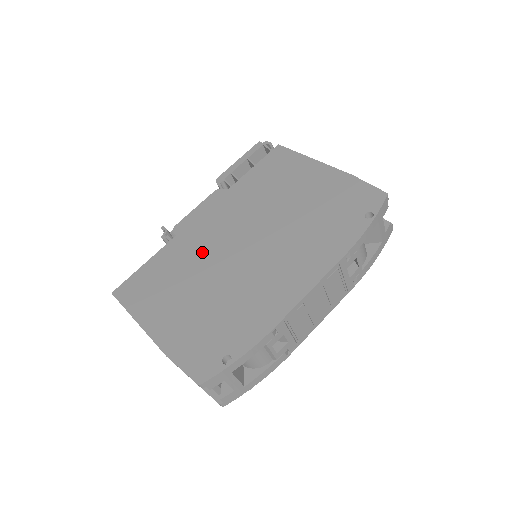
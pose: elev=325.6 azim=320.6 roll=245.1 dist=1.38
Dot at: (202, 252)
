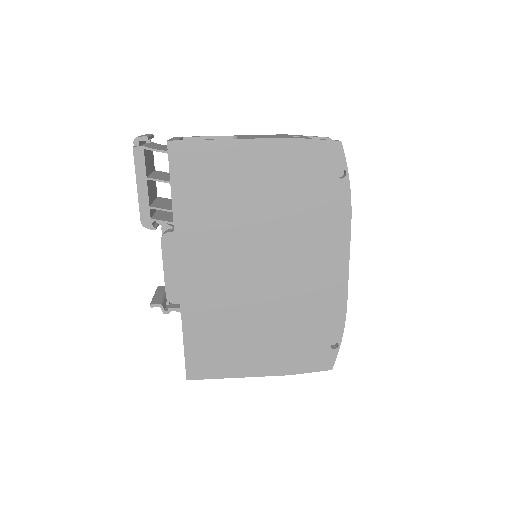
Dot at: (226, 300)
